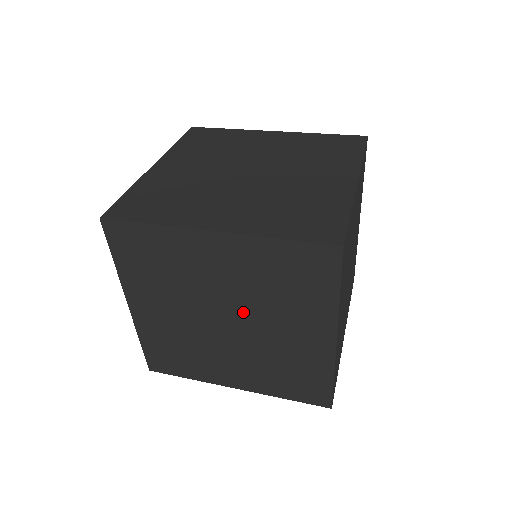
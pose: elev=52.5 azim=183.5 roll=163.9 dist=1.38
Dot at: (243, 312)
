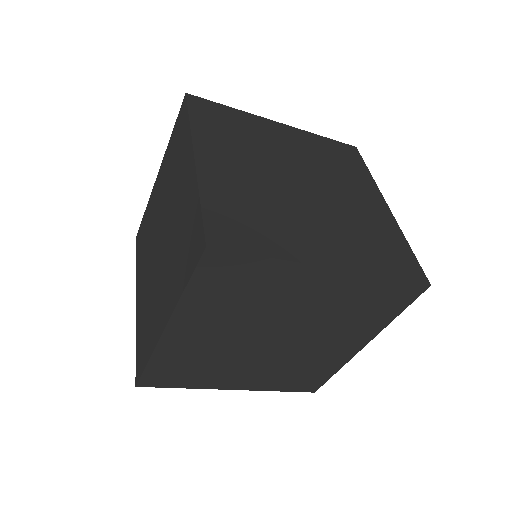
Dot at: (300, 331)
